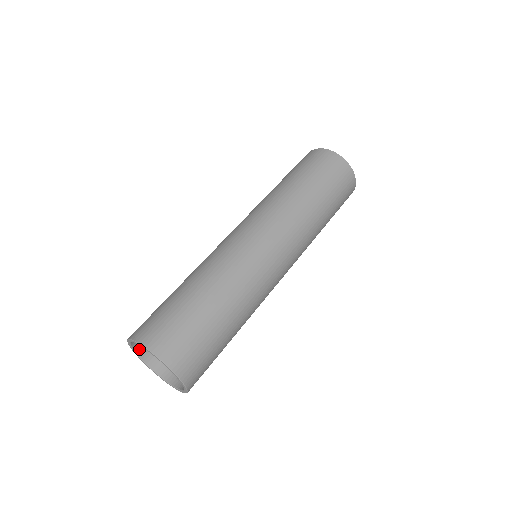
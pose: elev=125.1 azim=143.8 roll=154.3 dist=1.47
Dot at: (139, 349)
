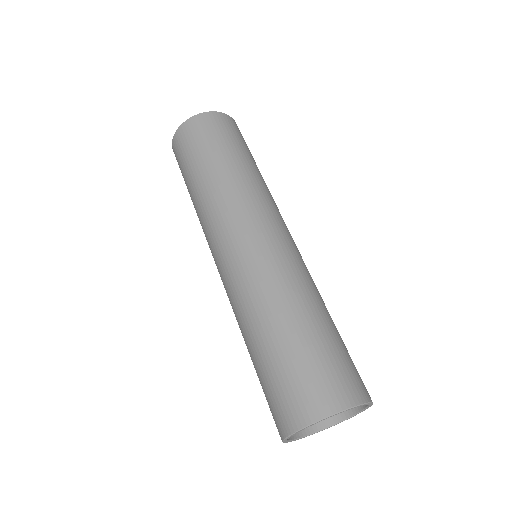
Dot at: occluded
